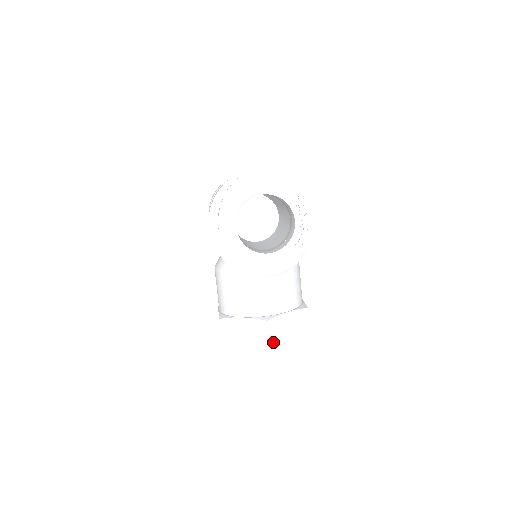
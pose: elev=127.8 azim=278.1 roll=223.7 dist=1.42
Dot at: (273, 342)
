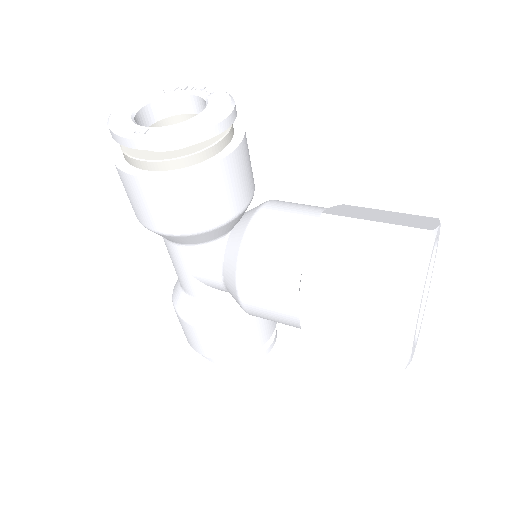
Dot at: (358, 218)
